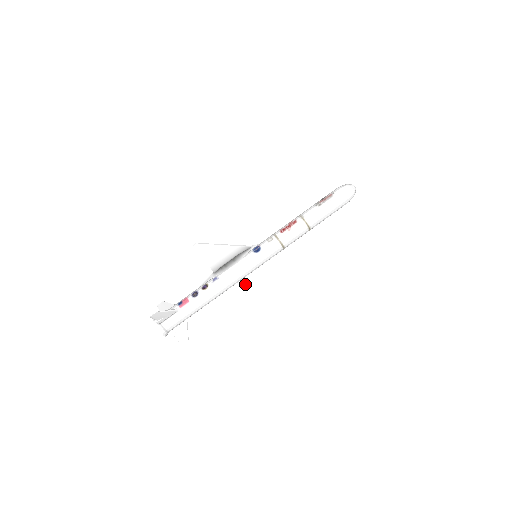
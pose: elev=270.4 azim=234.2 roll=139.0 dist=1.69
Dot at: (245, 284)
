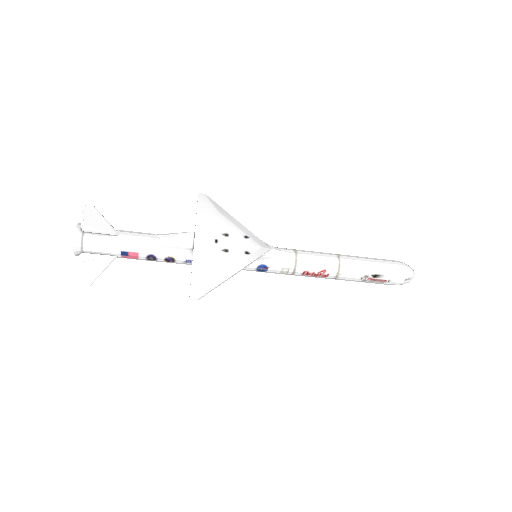
Dot at: (220, 214)
